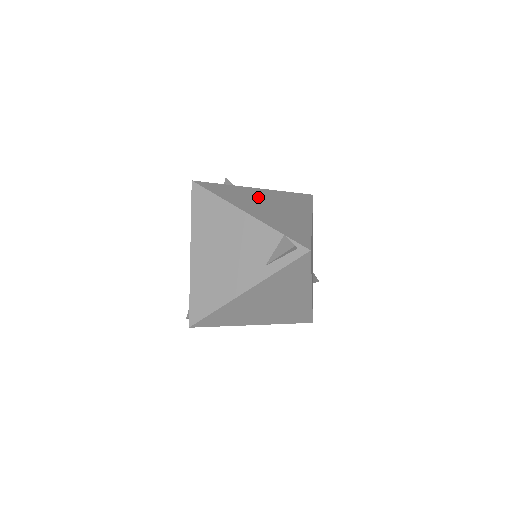
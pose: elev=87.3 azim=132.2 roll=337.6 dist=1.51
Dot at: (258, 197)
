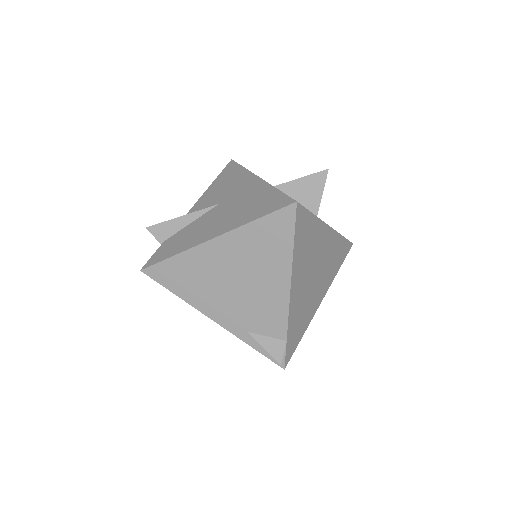
Dot at: (318, 252)
